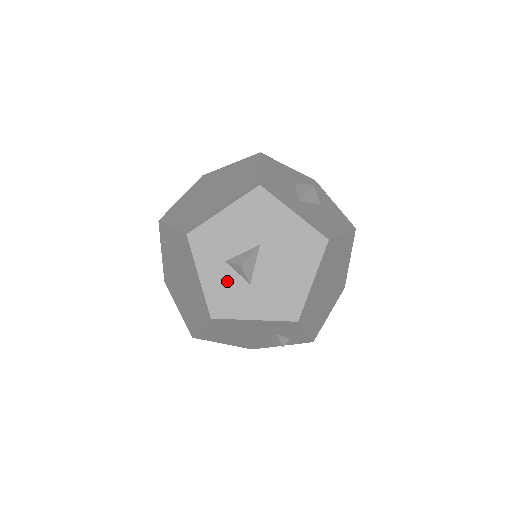
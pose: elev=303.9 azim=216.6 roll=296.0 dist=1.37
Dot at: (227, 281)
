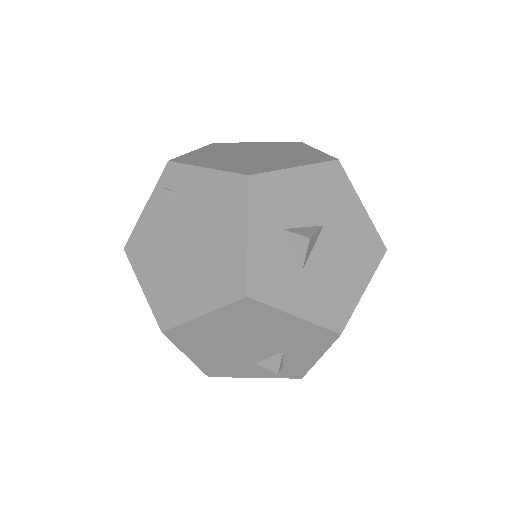
Dot at: (279, 254)
